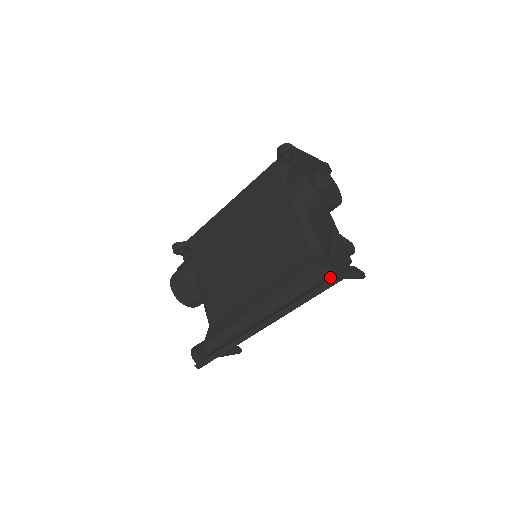
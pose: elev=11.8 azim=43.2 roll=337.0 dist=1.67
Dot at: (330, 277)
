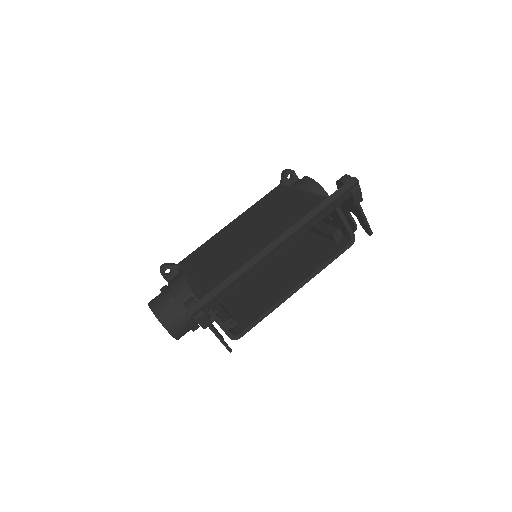
Dot at: (350, 181)
